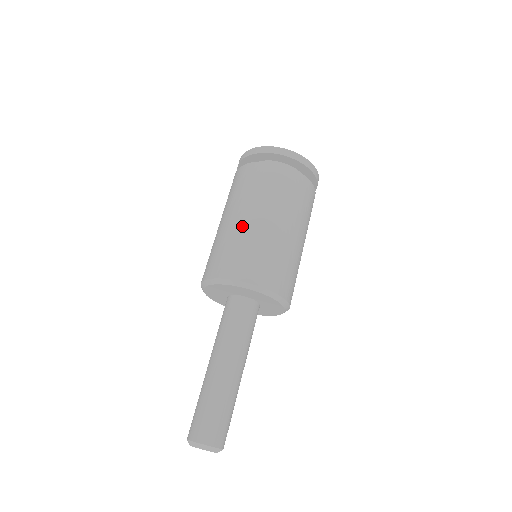
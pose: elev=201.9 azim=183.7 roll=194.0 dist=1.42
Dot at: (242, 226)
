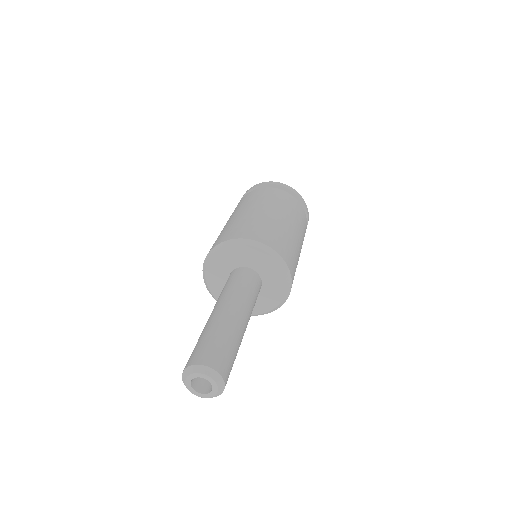
Dot at: (247, 214)
